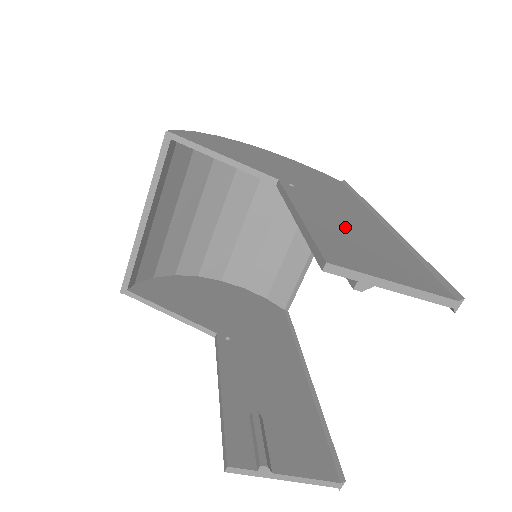
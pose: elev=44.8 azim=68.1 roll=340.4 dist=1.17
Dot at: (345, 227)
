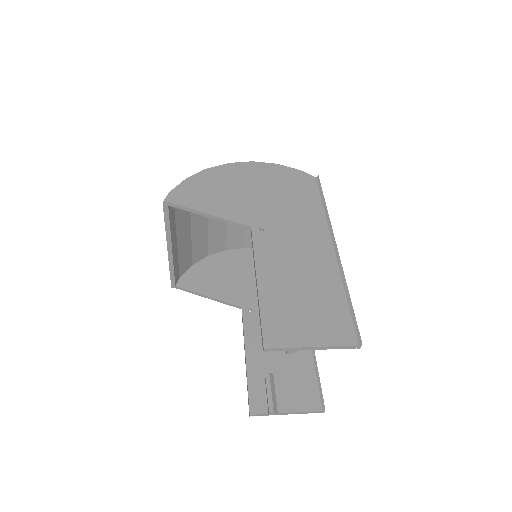
Dot at: (293, 280)
